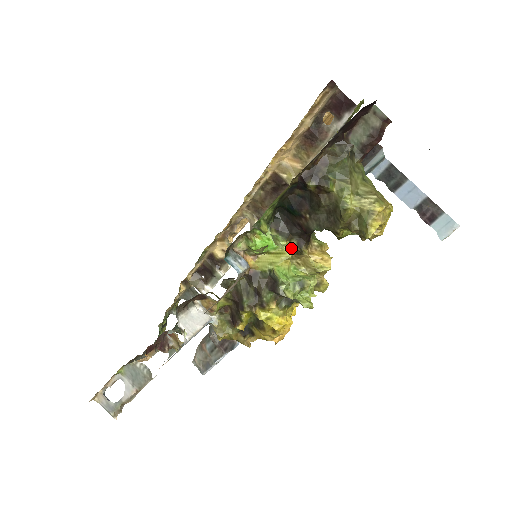
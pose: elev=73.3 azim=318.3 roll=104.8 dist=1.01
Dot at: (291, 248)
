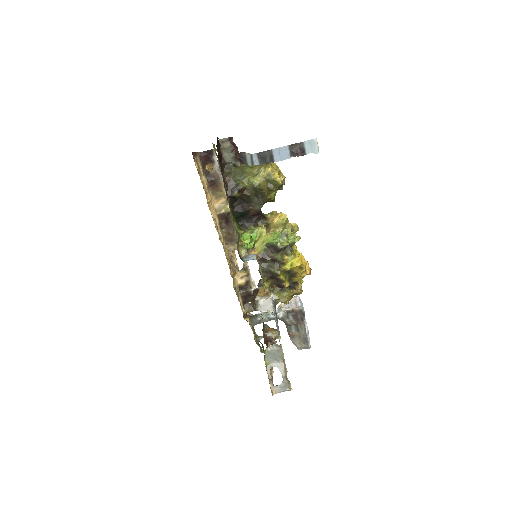
Dot at: (262, 228)
